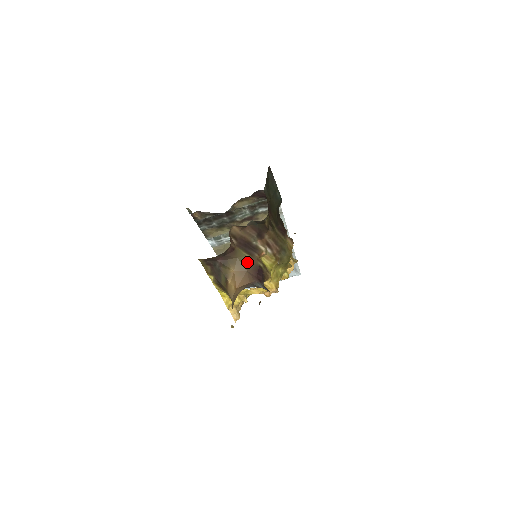
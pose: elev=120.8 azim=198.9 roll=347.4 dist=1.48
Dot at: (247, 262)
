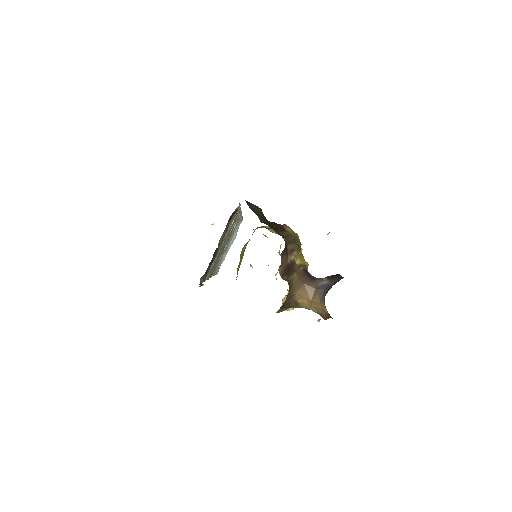
Dot at: (298, 278)
